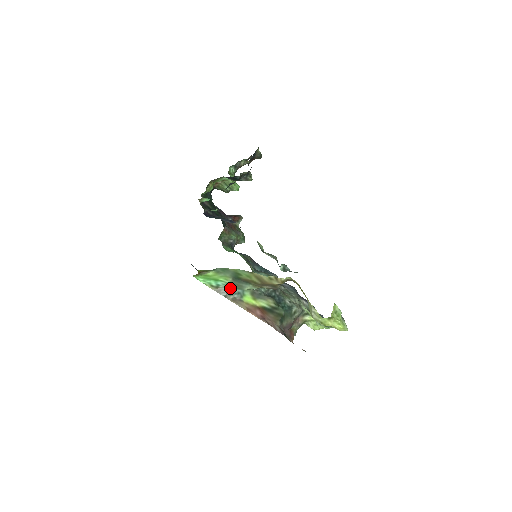
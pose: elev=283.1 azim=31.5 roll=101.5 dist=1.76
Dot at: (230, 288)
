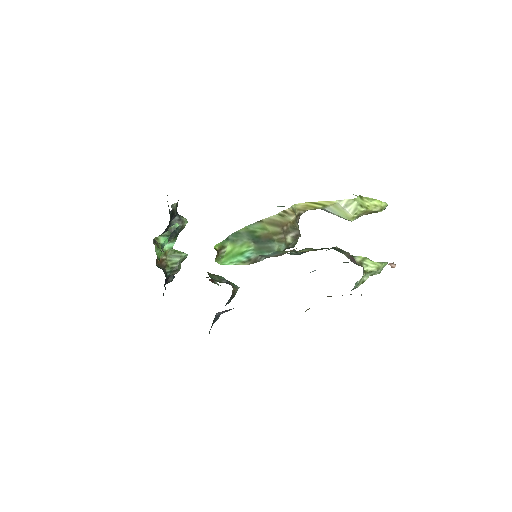
Dot at: (262, 255)
